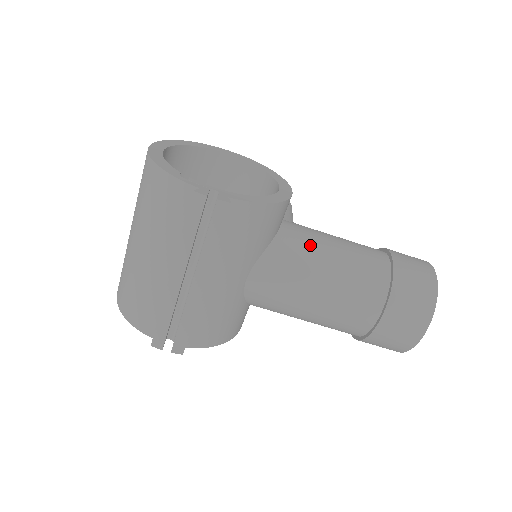
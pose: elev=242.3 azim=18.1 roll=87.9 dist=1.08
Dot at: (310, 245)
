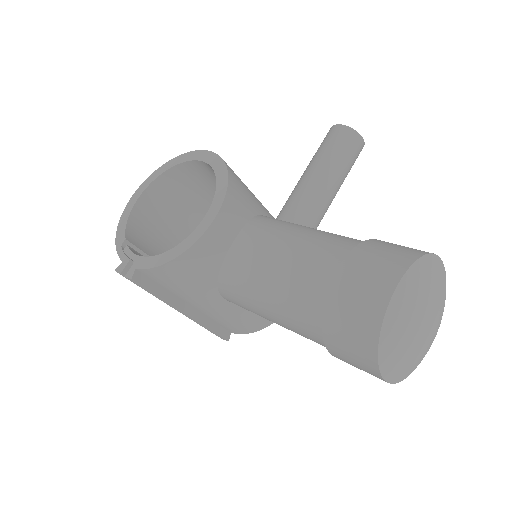
Dot at: (249, 270)
